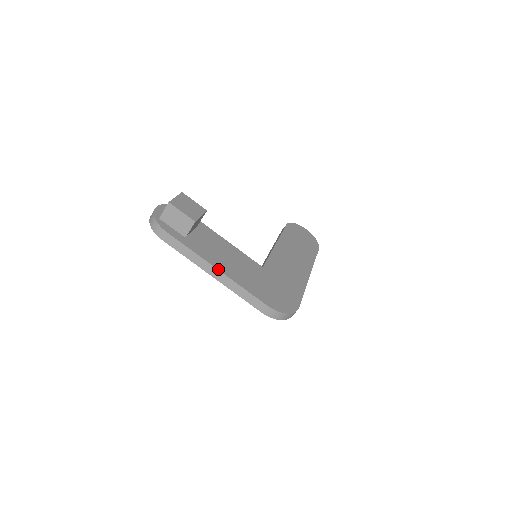
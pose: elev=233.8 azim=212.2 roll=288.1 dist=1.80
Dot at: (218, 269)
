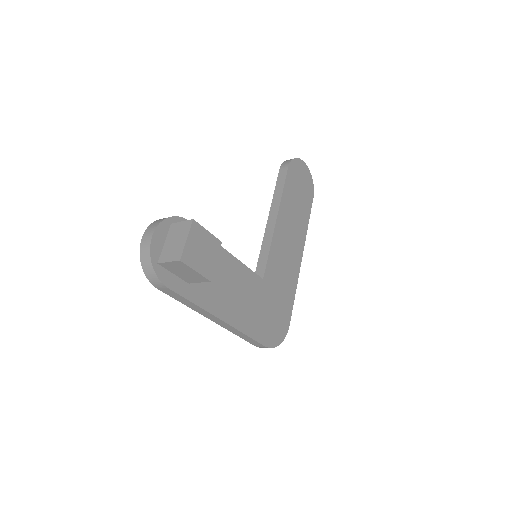
Dot at: (223, 320)
